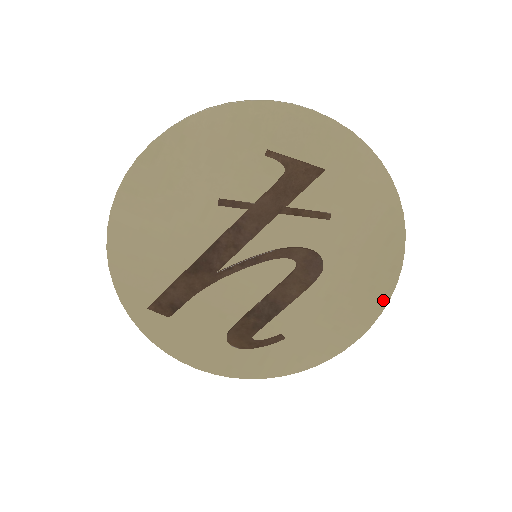
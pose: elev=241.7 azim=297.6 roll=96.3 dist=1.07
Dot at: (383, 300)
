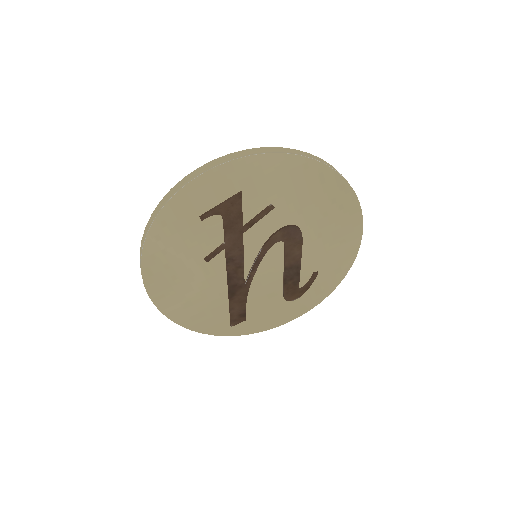
Dot at: (355, 205)
